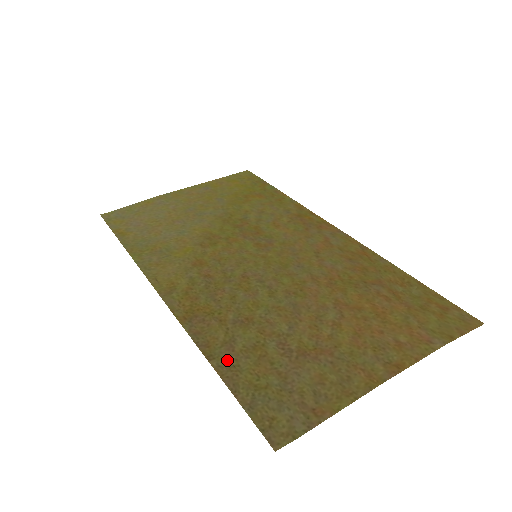
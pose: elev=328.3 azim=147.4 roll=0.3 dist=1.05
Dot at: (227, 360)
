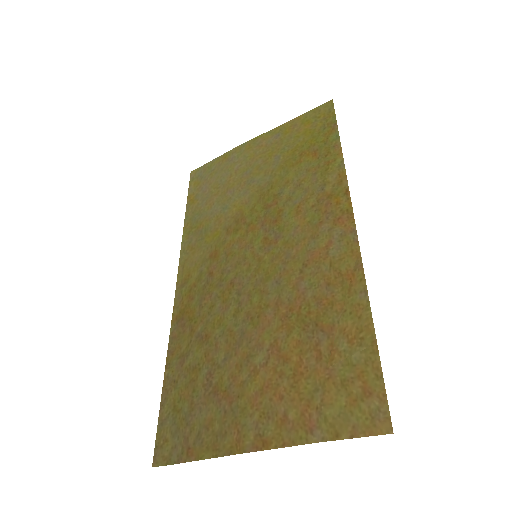
Dot at: (174, 373)
